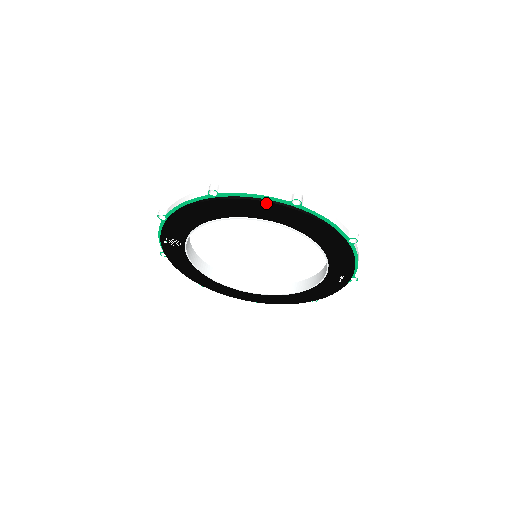
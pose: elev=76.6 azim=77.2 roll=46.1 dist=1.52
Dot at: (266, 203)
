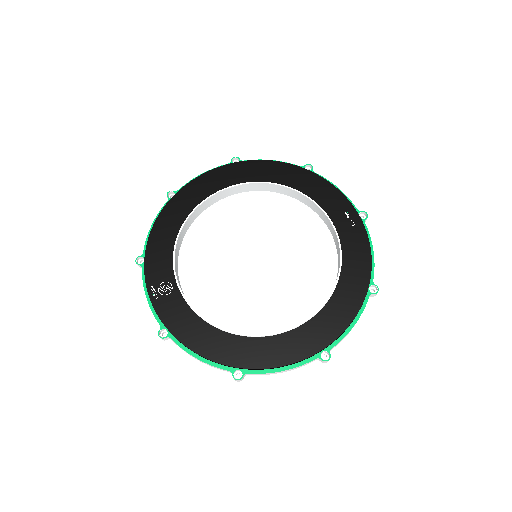
Dot at: (213, 171)
